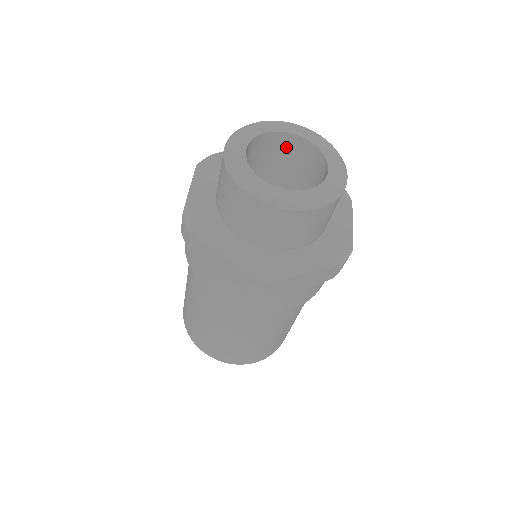
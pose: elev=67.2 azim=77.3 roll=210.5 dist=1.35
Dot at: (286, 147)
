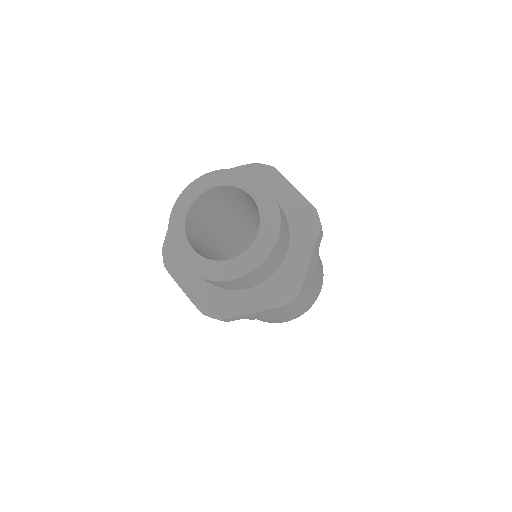
Dot at: (204, 202)
